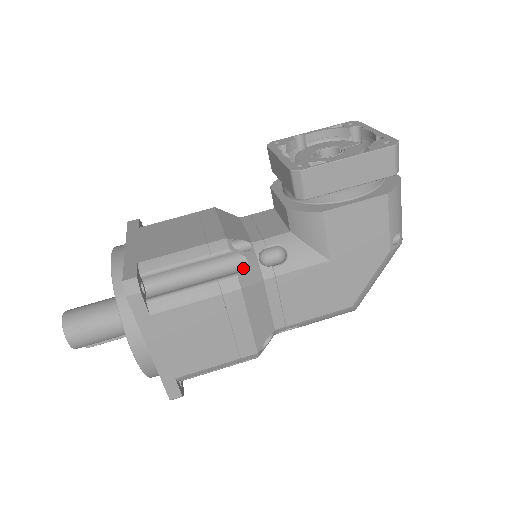
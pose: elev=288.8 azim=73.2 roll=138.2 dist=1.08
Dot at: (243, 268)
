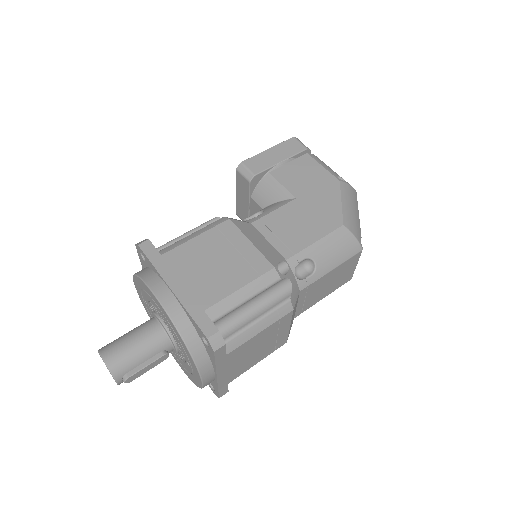
Dot at: occluded
